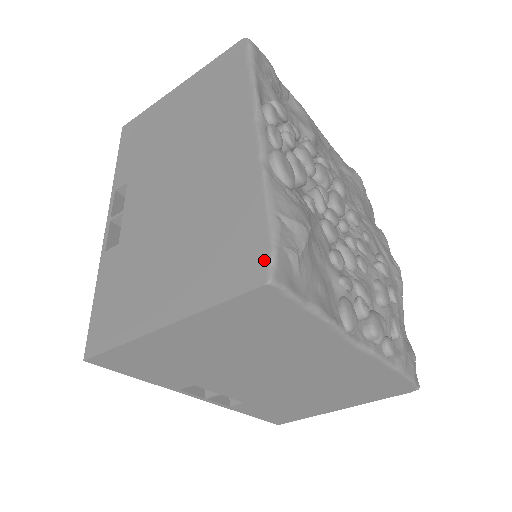
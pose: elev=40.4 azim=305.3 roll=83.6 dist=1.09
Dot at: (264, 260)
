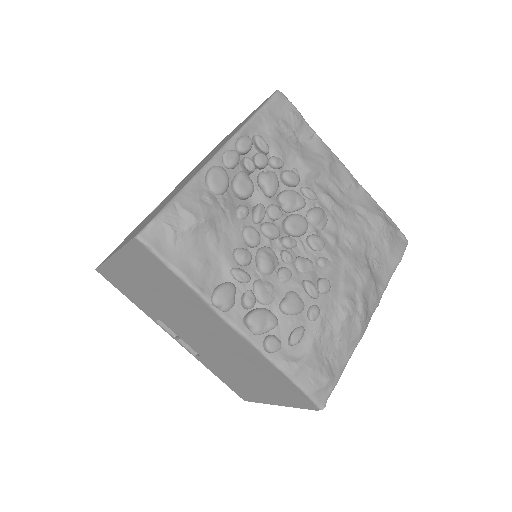
Dot at: (145, 225)
